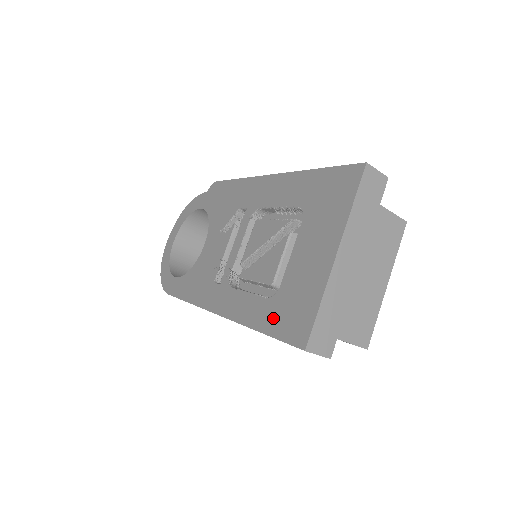
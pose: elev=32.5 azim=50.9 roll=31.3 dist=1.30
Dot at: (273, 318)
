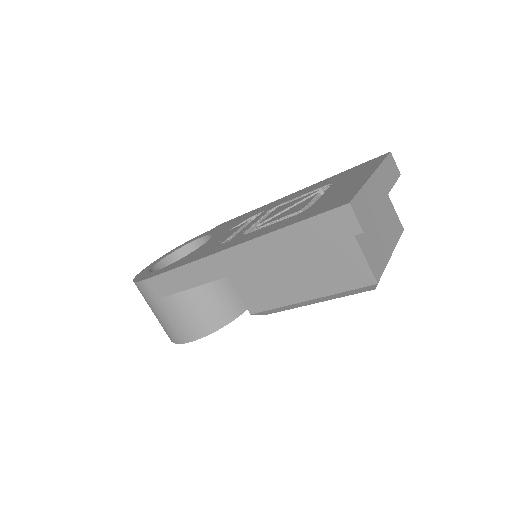
Dot at: (306, 214)
